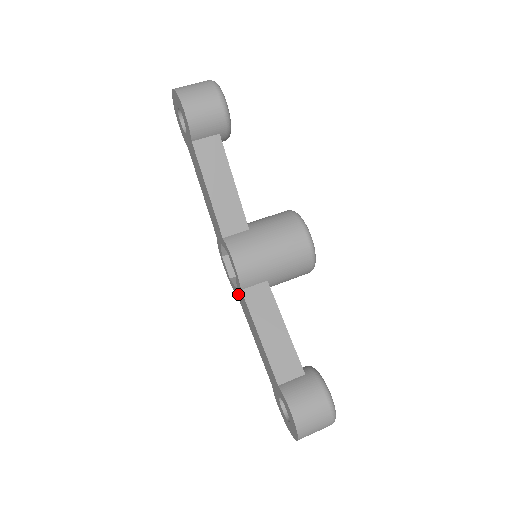
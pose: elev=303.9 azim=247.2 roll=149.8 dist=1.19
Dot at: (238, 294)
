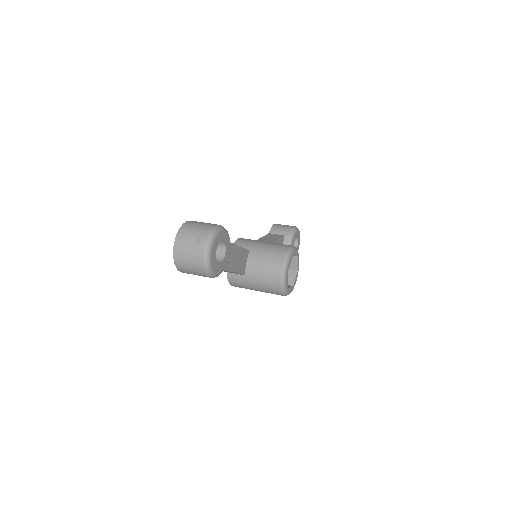
Dot at: occluded
